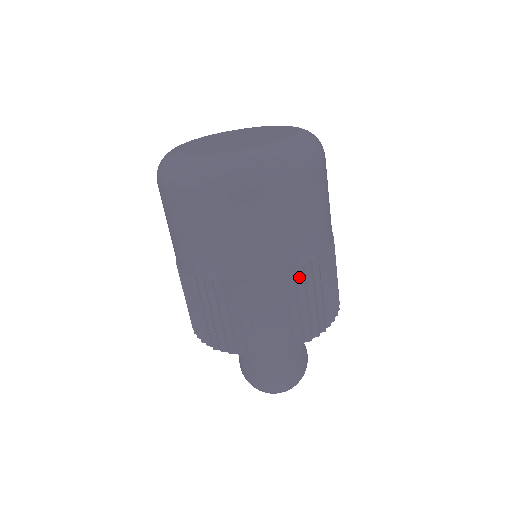
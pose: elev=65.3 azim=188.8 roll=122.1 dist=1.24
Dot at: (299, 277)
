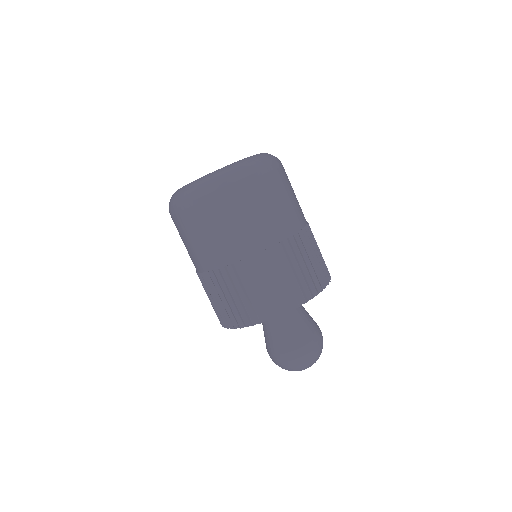
Dot at: (287, 247)
